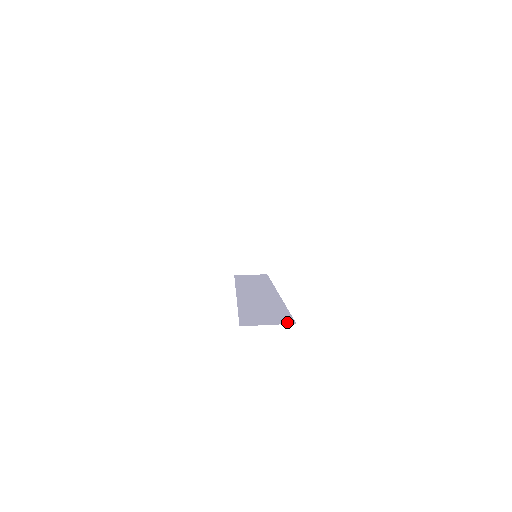
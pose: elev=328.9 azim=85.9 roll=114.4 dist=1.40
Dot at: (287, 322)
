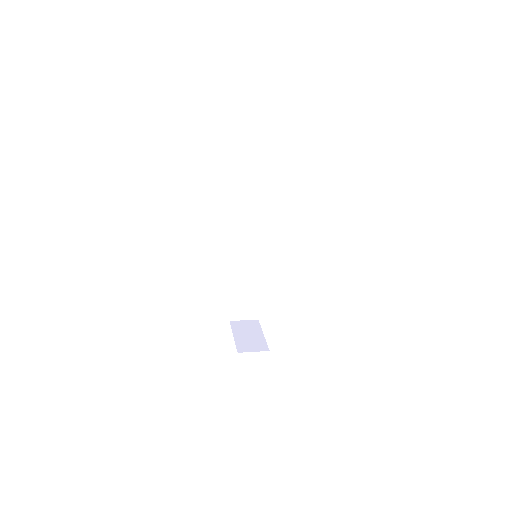
Dot at: occluded
